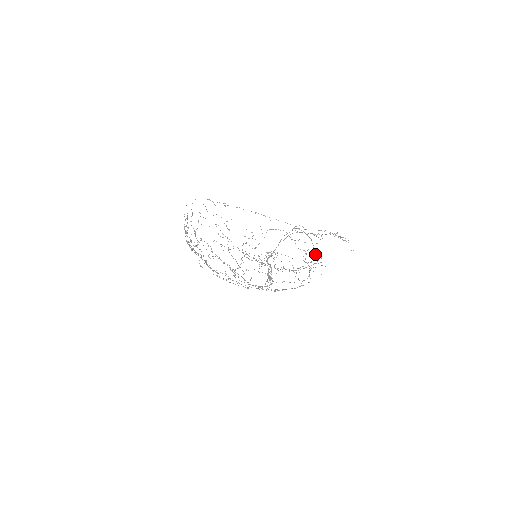
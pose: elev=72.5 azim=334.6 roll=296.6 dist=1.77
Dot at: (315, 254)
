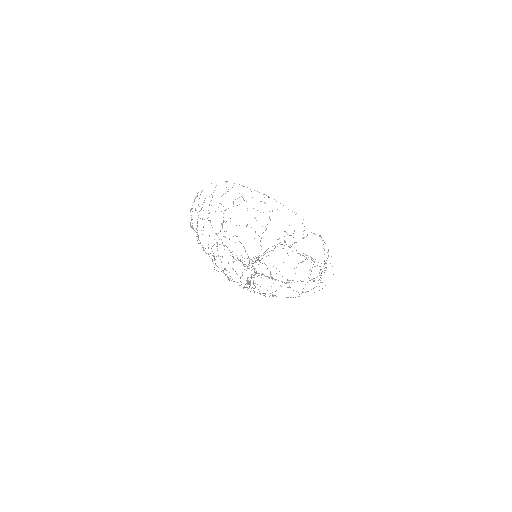
Dot at: occluded
